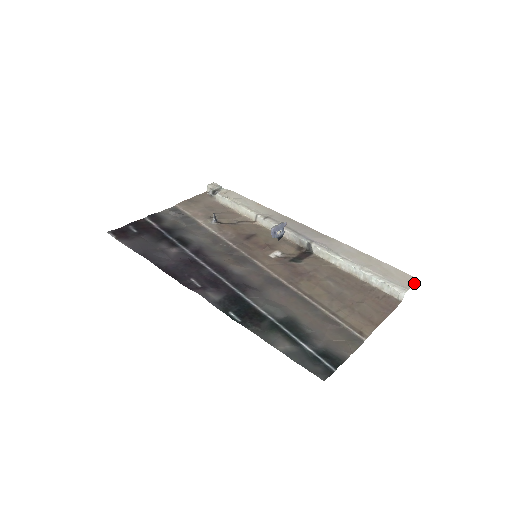
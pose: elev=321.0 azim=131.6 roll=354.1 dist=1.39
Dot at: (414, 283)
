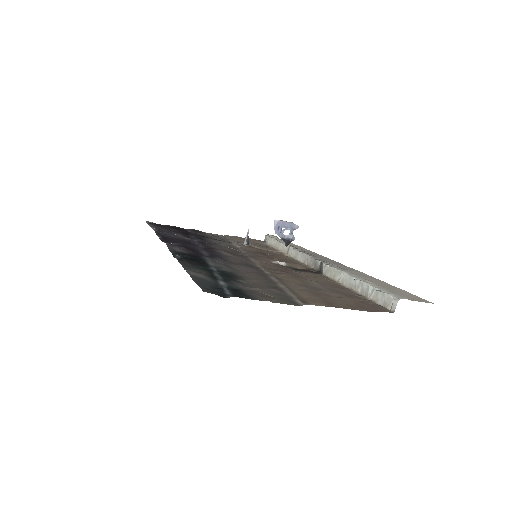
Dot at: (423, 301)
